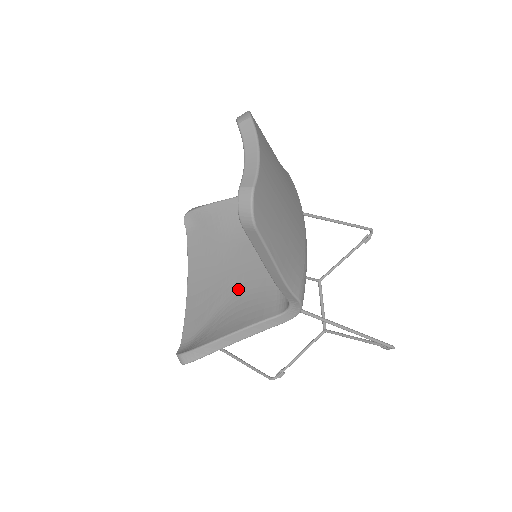
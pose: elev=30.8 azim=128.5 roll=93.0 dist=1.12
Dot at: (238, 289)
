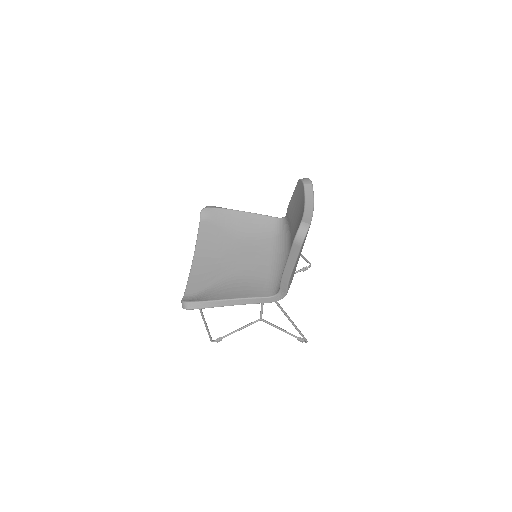
Dot at: (237, 273)
